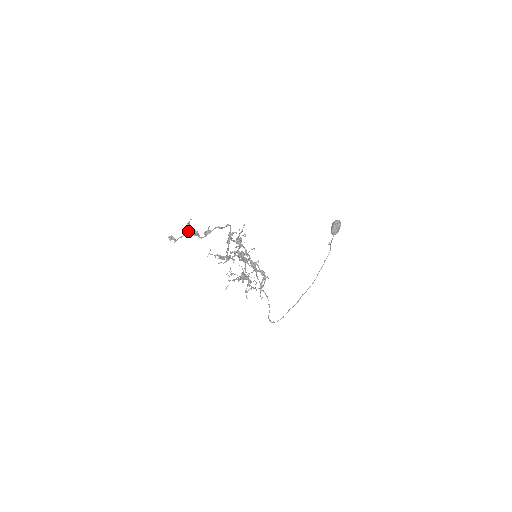
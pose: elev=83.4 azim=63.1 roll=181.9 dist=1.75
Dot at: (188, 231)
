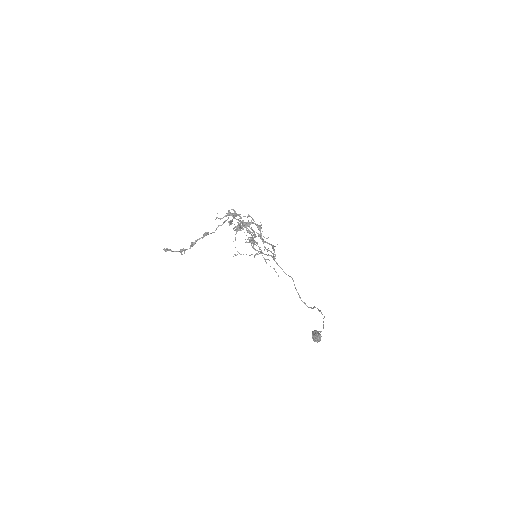
Dot at: (183, 249)
